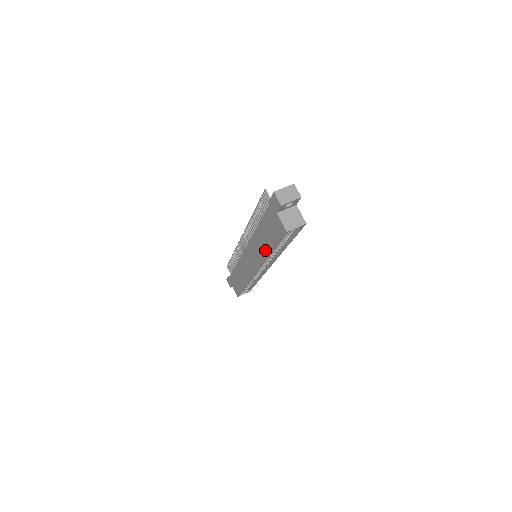
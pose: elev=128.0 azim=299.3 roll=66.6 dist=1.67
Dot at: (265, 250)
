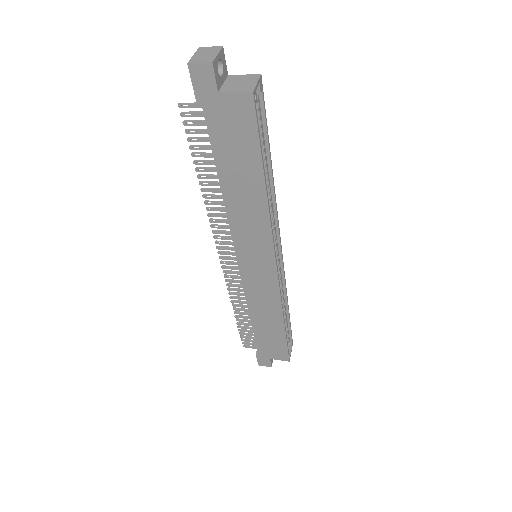
Dot at: (256, 198)
